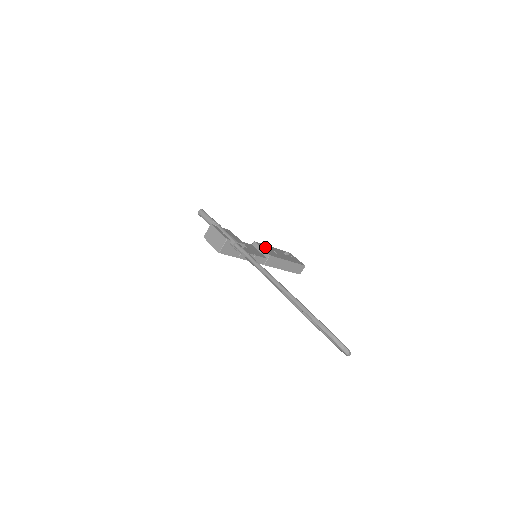
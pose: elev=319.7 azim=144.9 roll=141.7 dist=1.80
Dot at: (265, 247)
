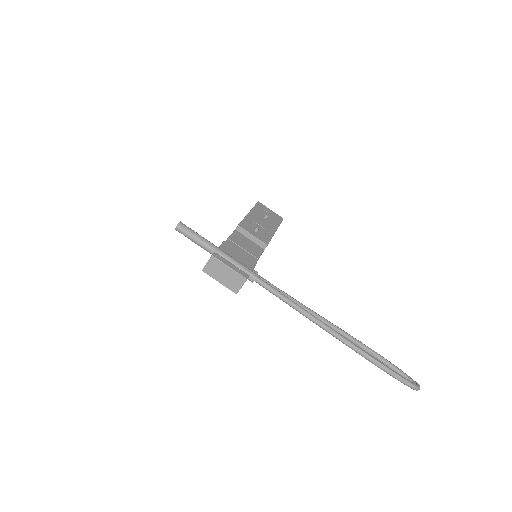
Dot at: (249, 225)
